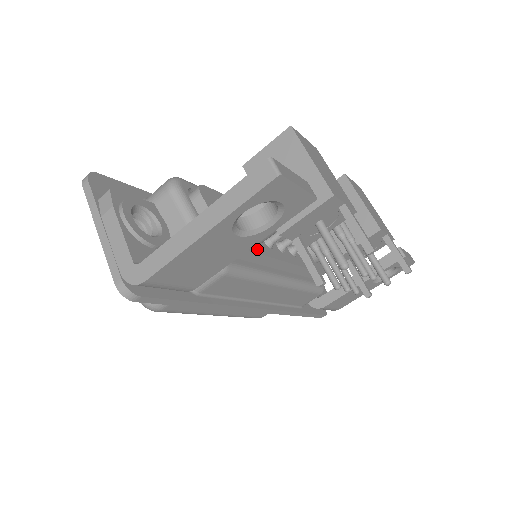
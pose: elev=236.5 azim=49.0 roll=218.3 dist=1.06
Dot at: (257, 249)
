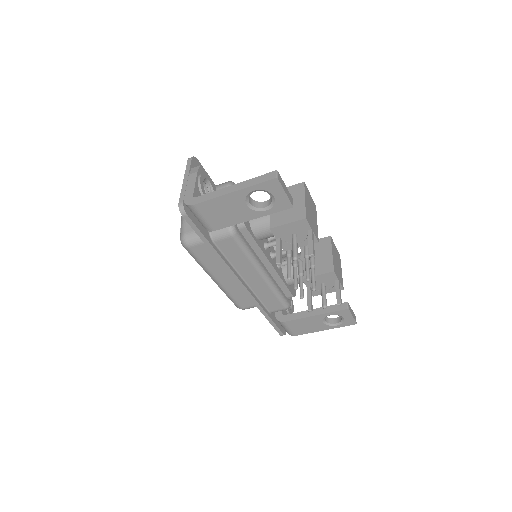
Dot at: (257, 240)
